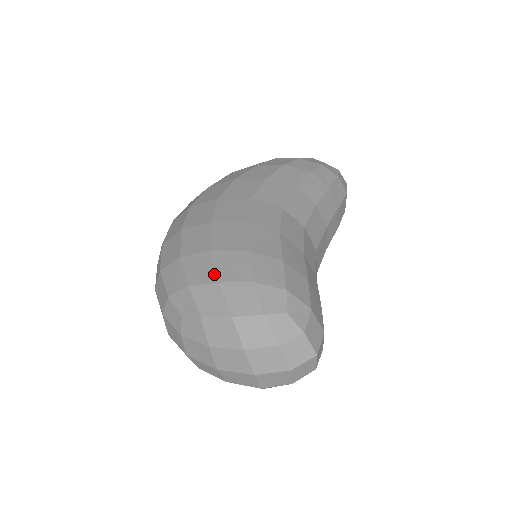
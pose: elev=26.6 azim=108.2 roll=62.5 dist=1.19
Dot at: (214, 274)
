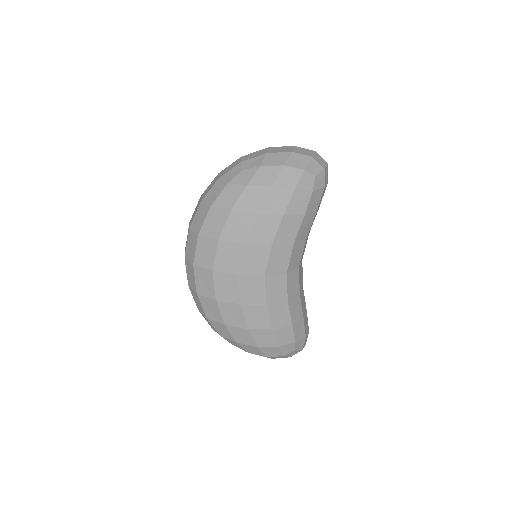
Dot at: (254, 343)
